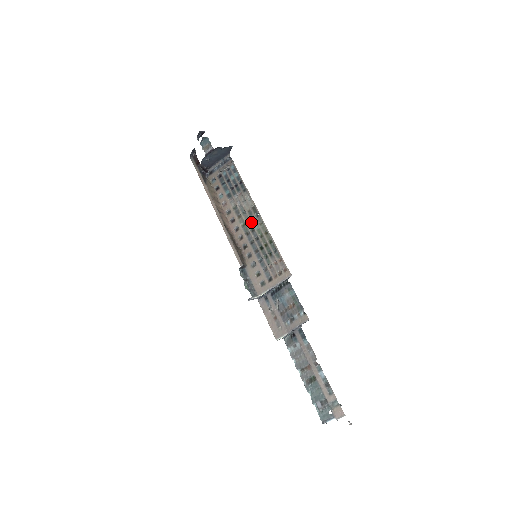
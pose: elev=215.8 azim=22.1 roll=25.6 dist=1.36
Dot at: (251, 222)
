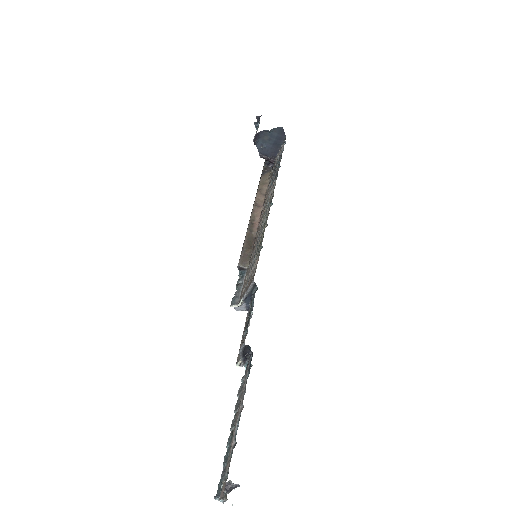
Dot at: (265, 214)
